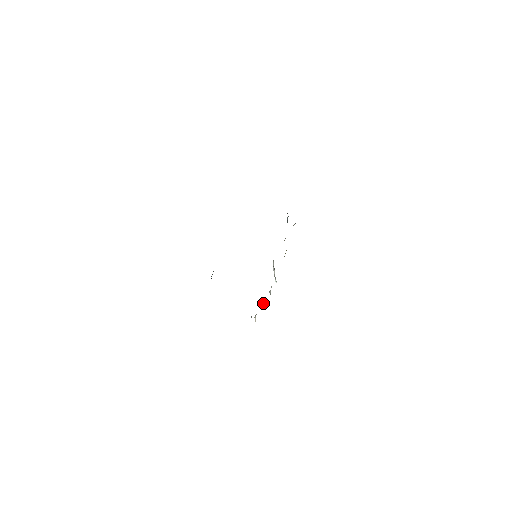
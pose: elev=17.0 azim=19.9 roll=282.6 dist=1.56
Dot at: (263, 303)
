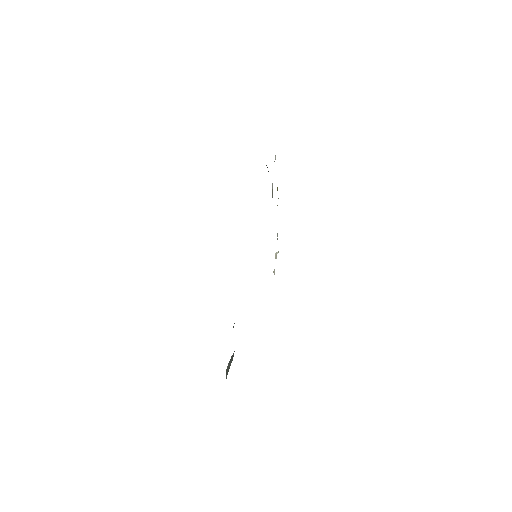
Dot at: (276, 258)
